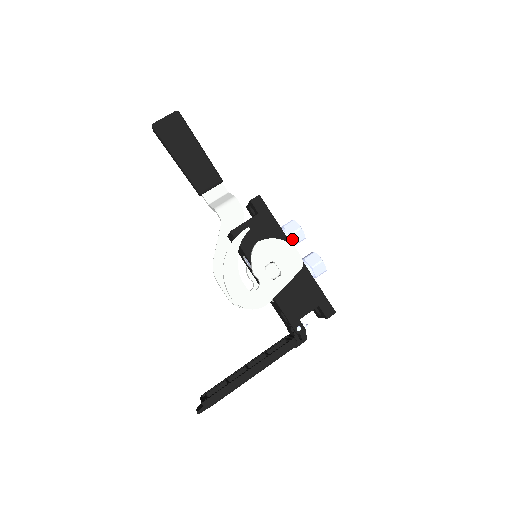
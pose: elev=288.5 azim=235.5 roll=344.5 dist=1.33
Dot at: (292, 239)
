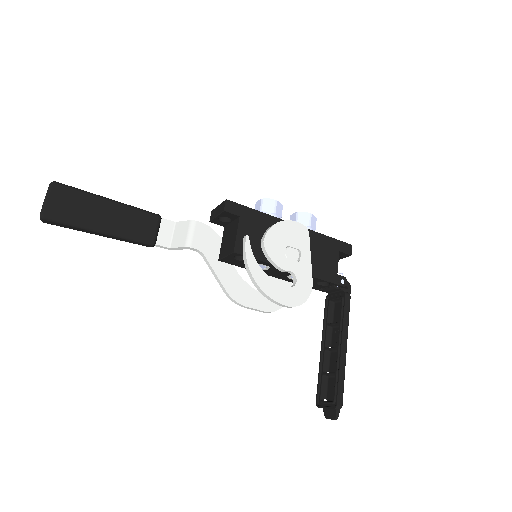
Dot at: (277, 216)
